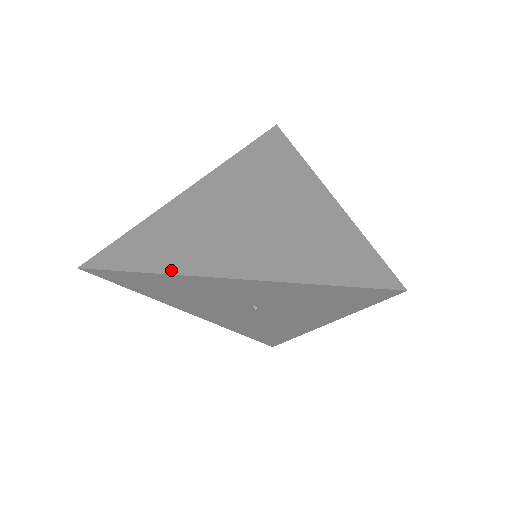
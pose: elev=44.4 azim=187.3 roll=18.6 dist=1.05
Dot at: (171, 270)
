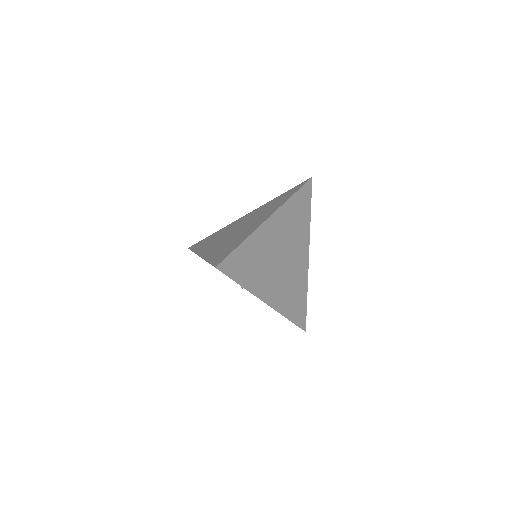
Dot at: (251, 289)
